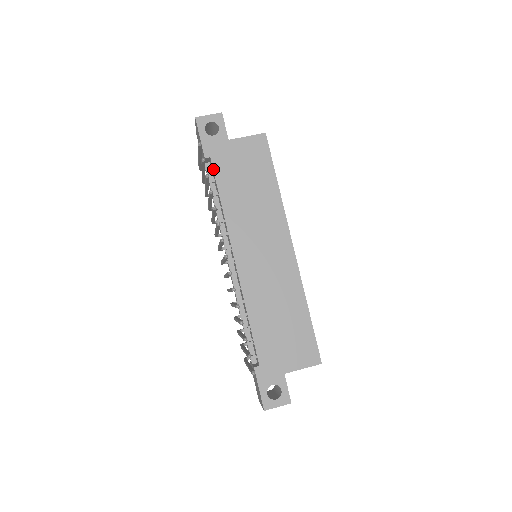
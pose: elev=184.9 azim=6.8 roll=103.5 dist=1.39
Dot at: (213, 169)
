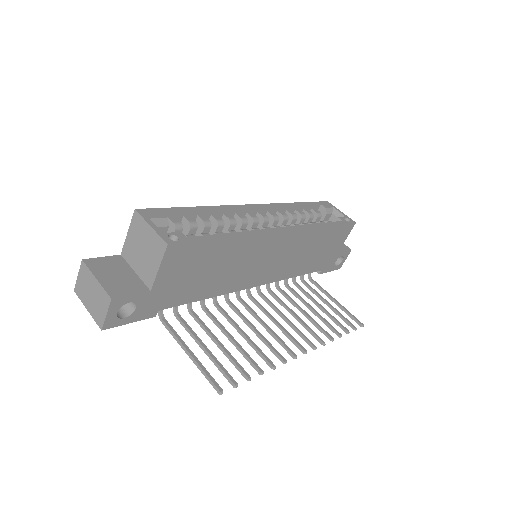
Dot at: occluded
